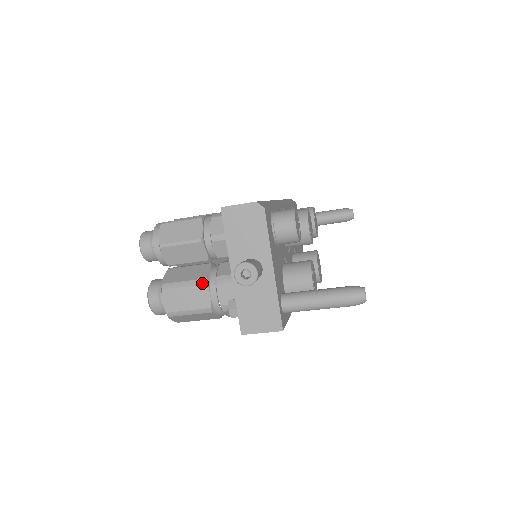
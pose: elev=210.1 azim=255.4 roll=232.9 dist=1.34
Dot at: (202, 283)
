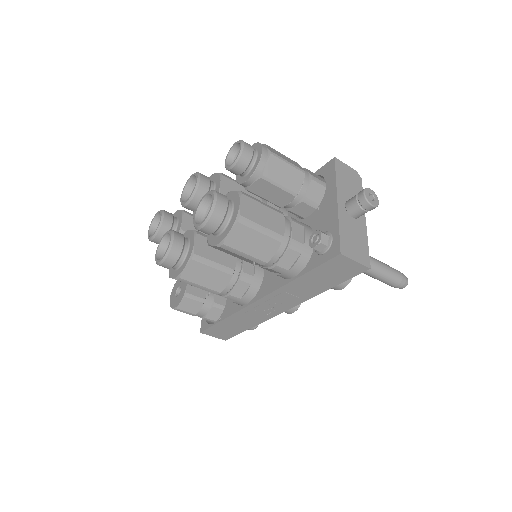
Dot at: (280, 212)
